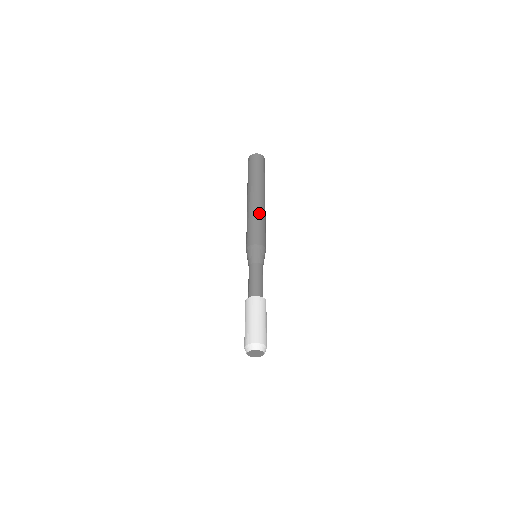
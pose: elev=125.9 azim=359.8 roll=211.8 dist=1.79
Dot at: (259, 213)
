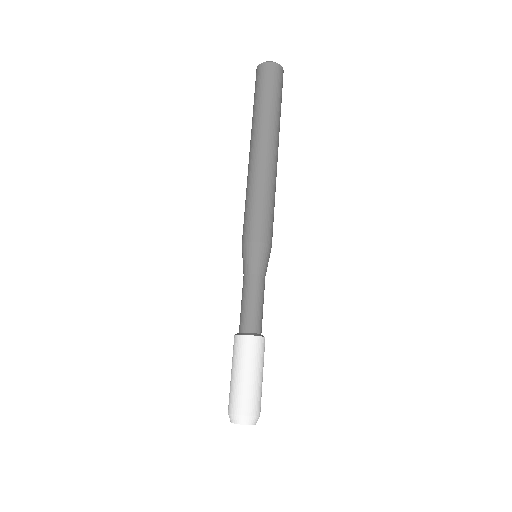
Dot at: (264, 182)
